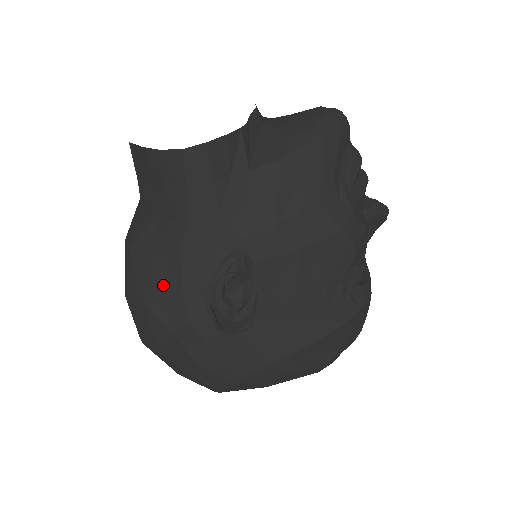
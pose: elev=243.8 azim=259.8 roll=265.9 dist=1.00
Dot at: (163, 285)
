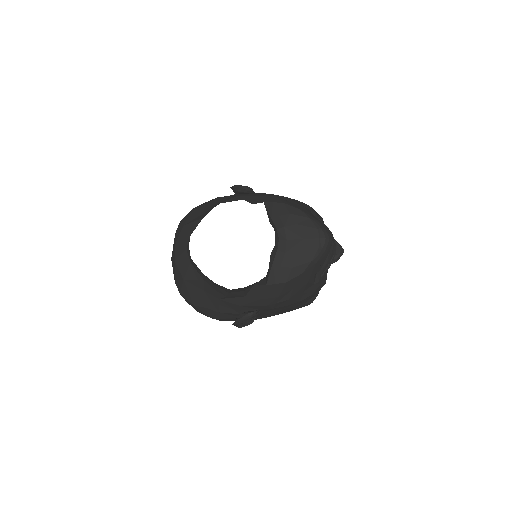
Dot at: (206, 305)
